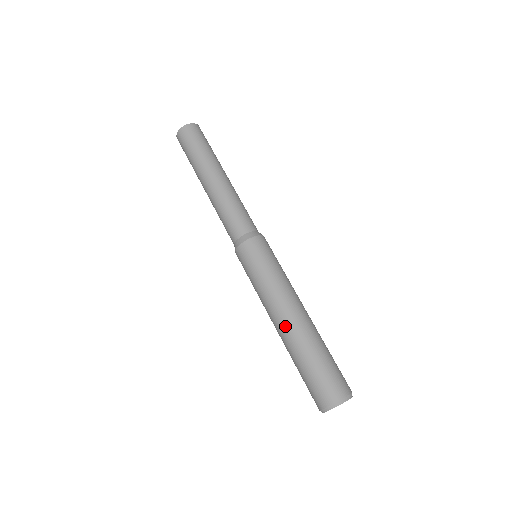
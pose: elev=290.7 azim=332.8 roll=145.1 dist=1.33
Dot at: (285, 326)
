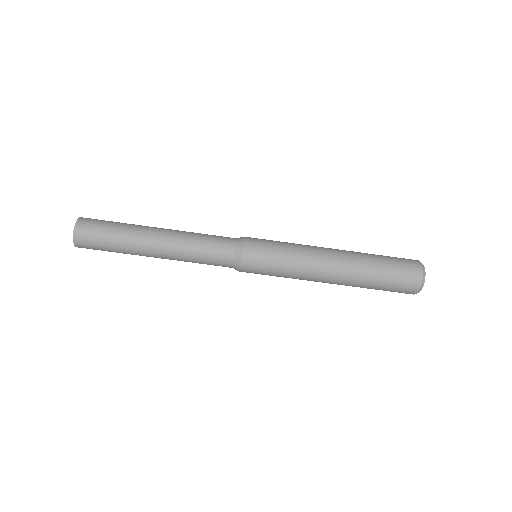
Dot at: (338, 278)
